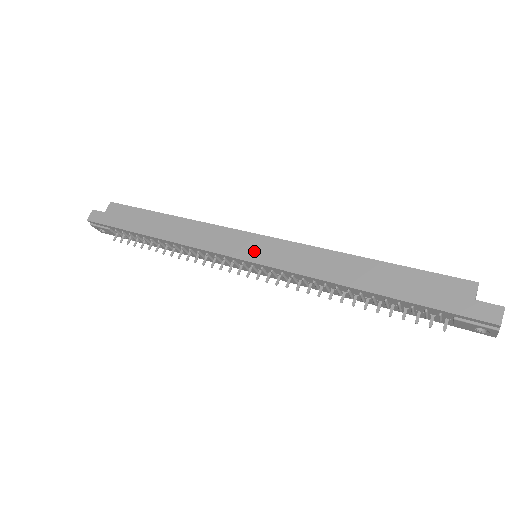
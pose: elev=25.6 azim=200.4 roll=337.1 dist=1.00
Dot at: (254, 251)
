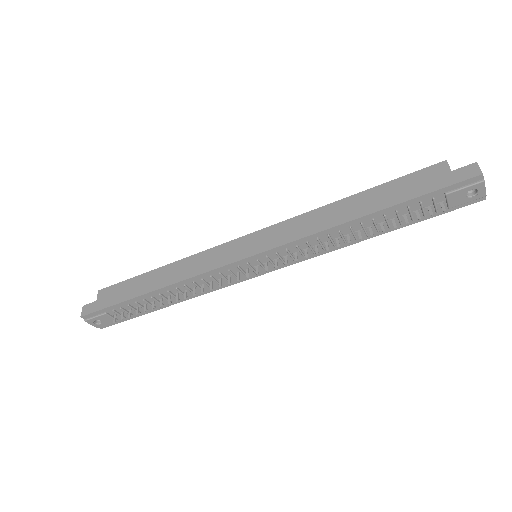
Dot at: (253, 246)
